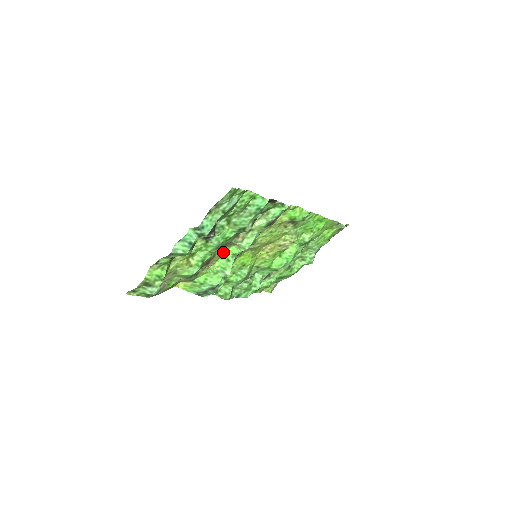
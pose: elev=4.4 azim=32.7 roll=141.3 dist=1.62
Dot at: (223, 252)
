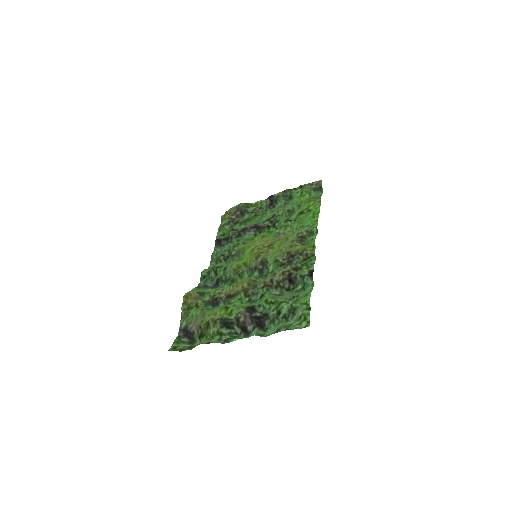
Dot at: (242, 282)
